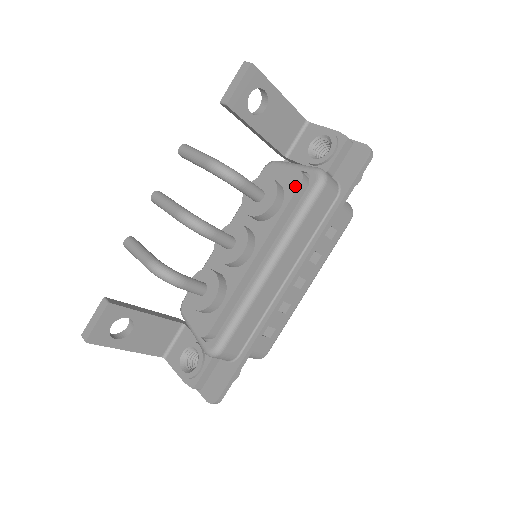
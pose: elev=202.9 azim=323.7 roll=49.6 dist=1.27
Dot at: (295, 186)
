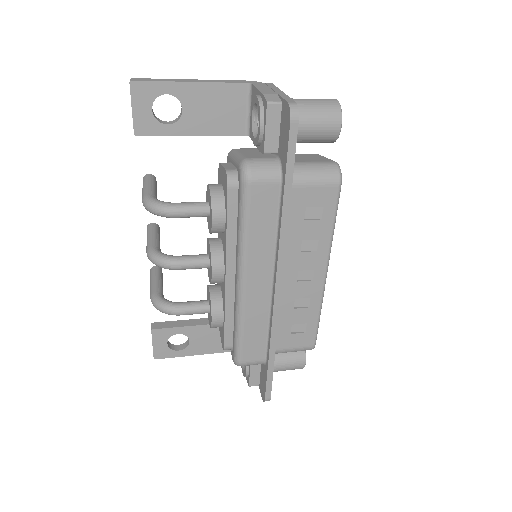
Dot at: (226, 192)
